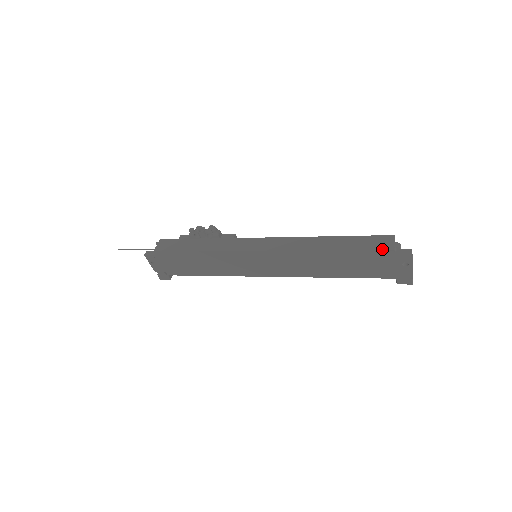
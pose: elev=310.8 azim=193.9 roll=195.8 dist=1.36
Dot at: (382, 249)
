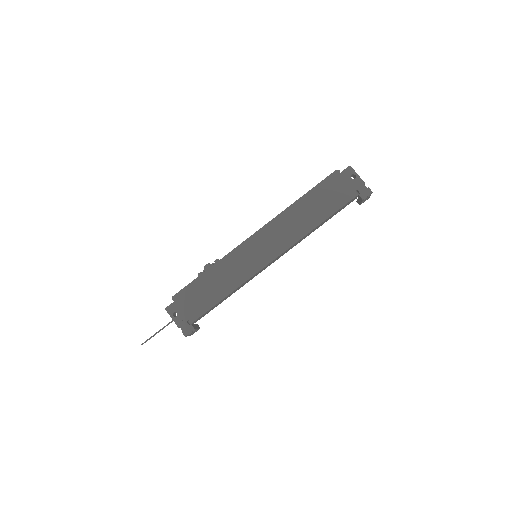
Dot at: (330, 174)
